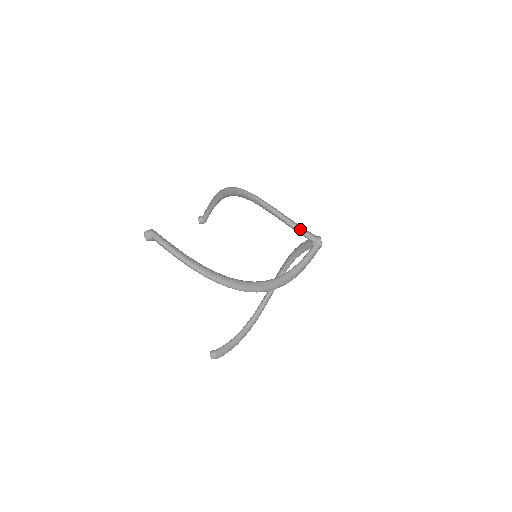
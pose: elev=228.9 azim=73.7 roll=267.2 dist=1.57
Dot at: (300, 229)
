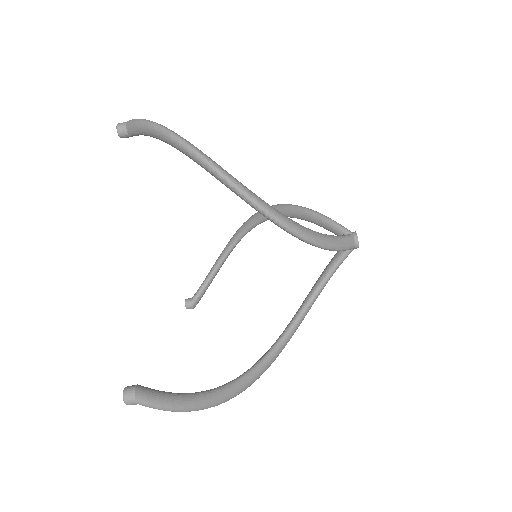
Dot at: (326, 216)
